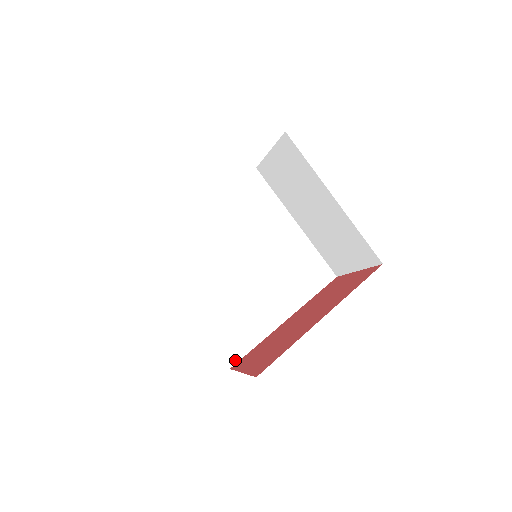
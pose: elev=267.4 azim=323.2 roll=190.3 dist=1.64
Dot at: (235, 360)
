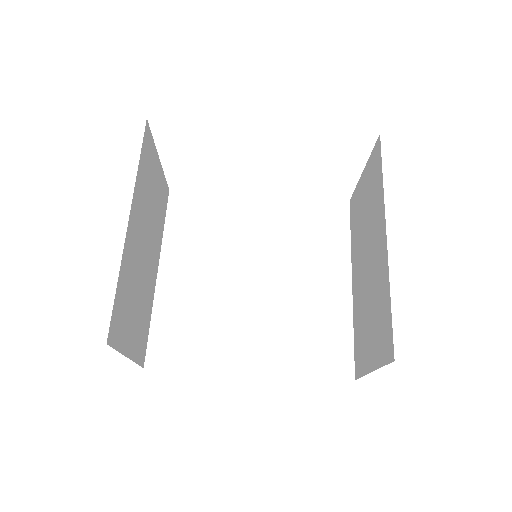
Dot at: (157, 364)
